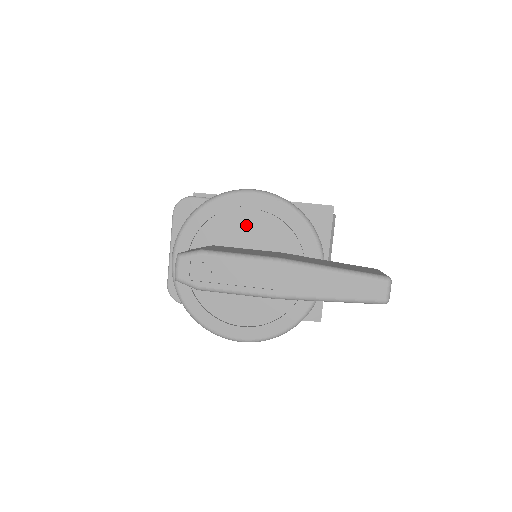
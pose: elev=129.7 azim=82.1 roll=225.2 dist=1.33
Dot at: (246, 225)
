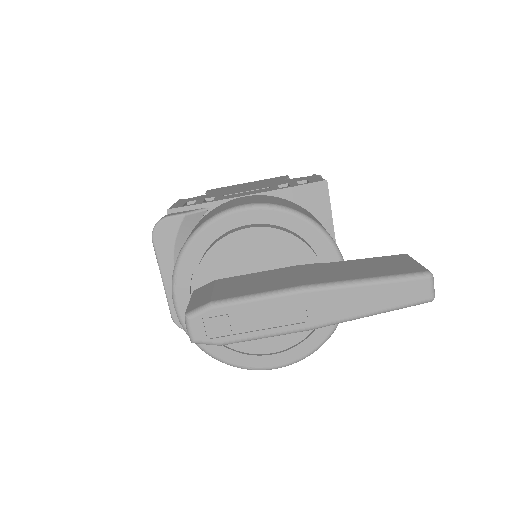
Dot at: (246, 247)
